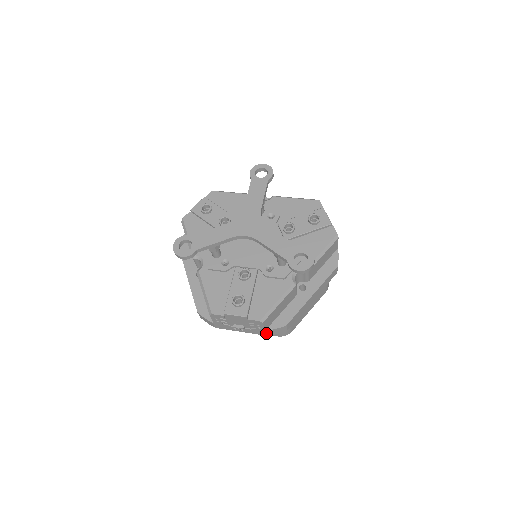
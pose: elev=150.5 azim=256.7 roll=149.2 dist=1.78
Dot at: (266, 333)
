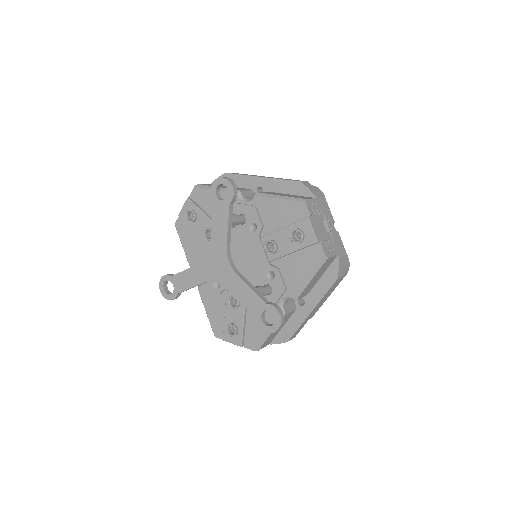
Dot at: occluded
